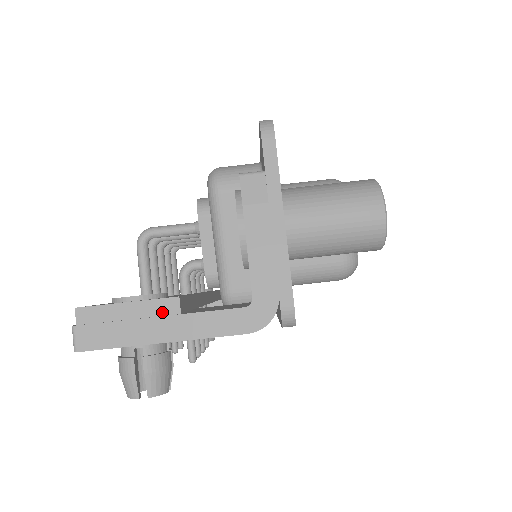
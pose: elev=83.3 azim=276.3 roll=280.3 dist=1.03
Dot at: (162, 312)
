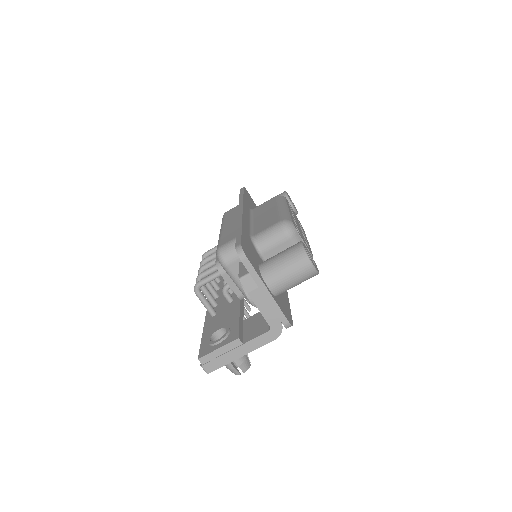
Dot at: (235, 346)
